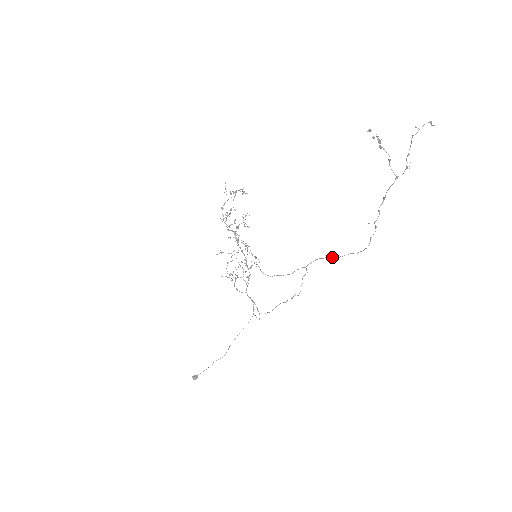
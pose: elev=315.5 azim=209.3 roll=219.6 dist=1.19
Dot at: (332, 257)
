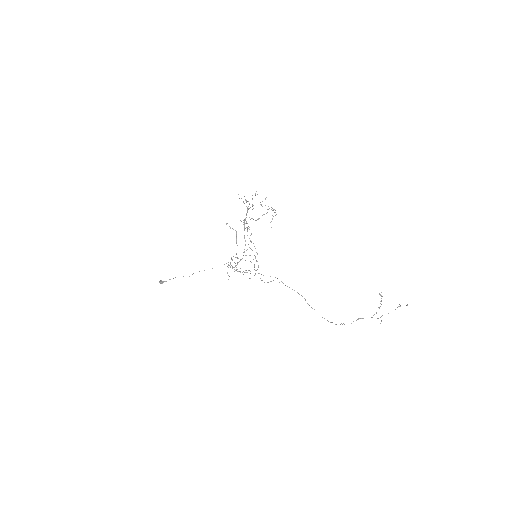
Dot at: (305, 299)
